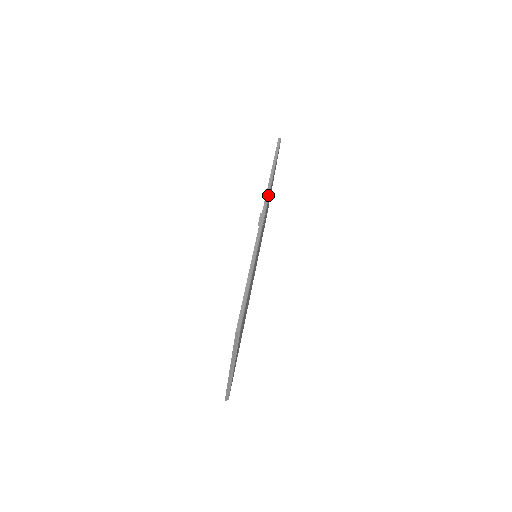
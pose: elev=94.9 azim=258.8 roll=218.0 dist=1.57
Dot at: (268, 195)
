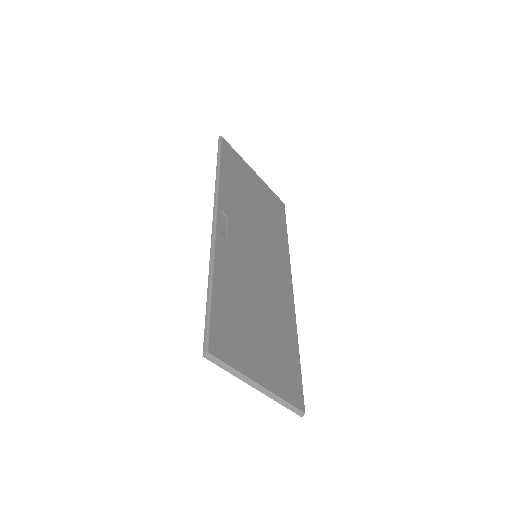
Dot at: (216, 197)
